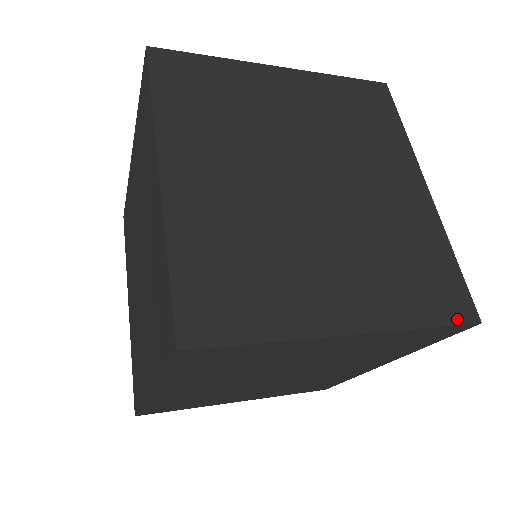
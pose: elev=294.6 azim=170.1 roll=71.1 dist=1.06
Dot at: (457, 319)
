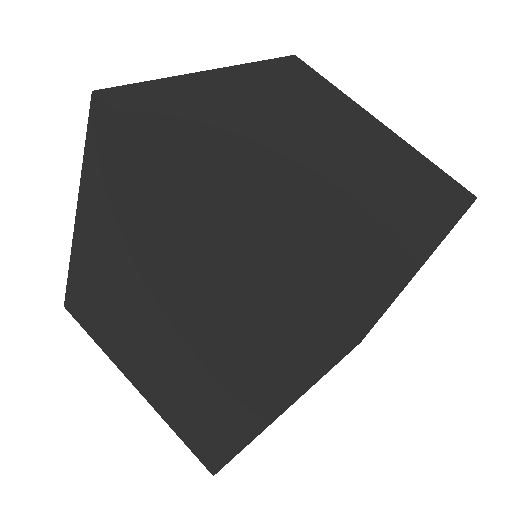
Dot at: (334, 309)
